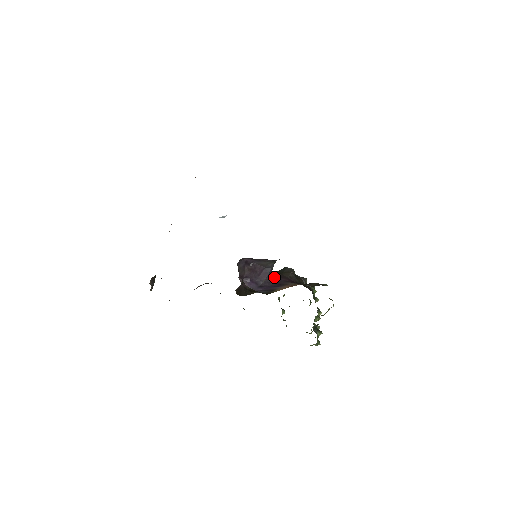
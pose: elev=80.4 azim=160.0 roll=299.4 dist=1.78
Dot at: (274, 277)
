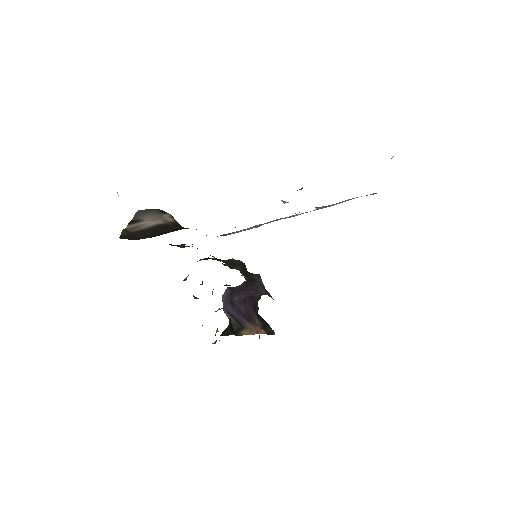
Dot at: occluded
